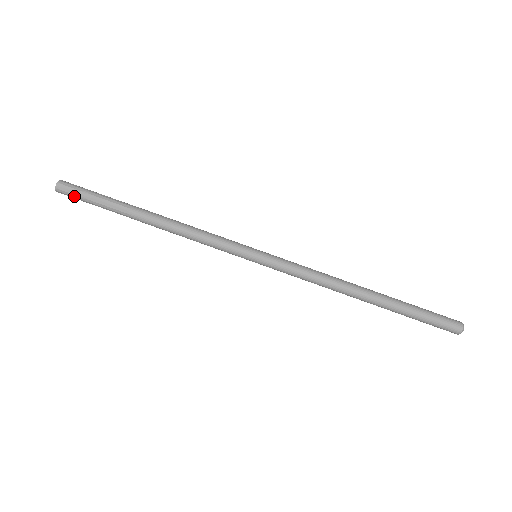
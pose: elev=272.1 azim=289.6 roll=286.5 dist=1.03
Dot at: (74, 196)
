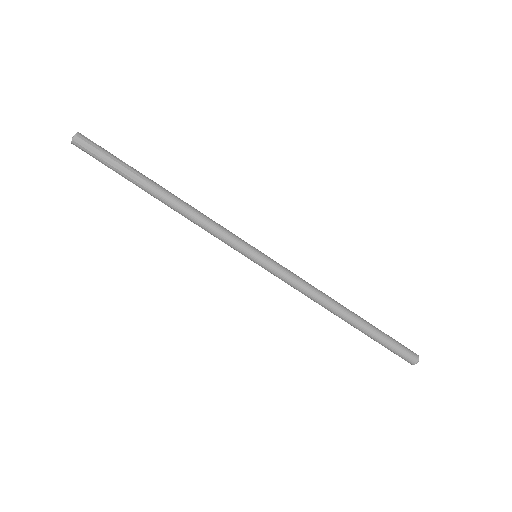
Dot at: (91, 151)
